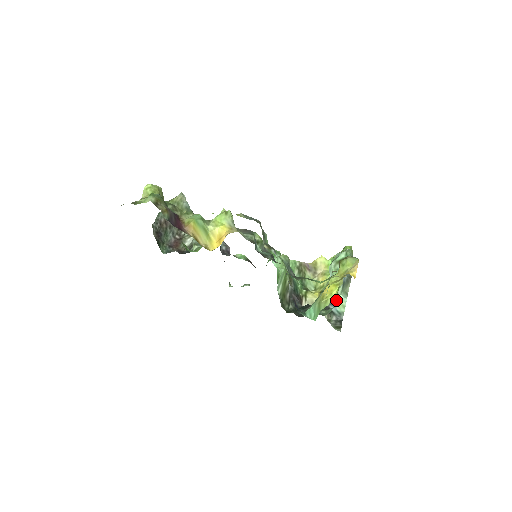
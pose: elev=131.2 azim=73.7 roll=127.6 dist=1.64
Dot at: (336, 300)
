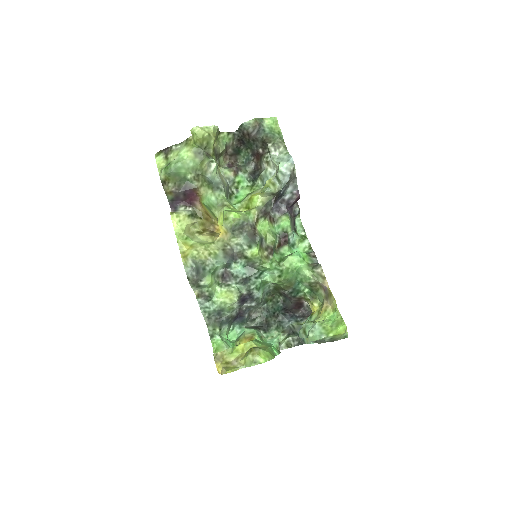
Dot at: occluded
